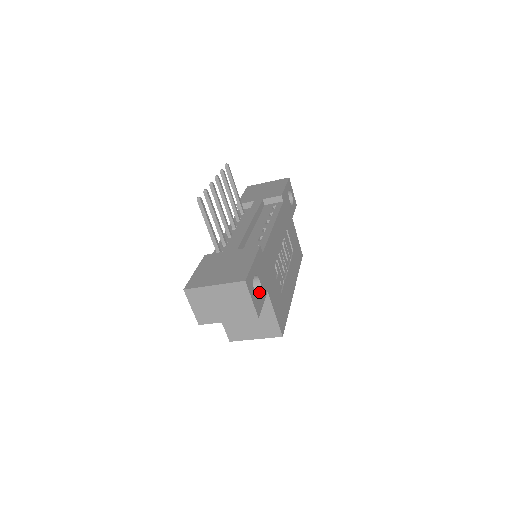
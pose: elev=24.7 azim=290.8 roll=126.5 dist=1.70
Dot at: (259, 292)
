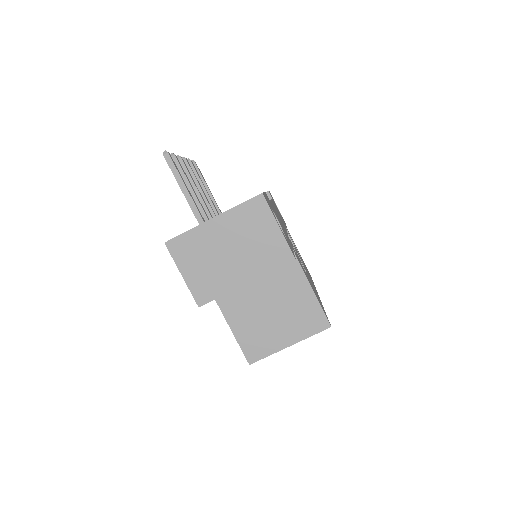
Dot at: occluded
